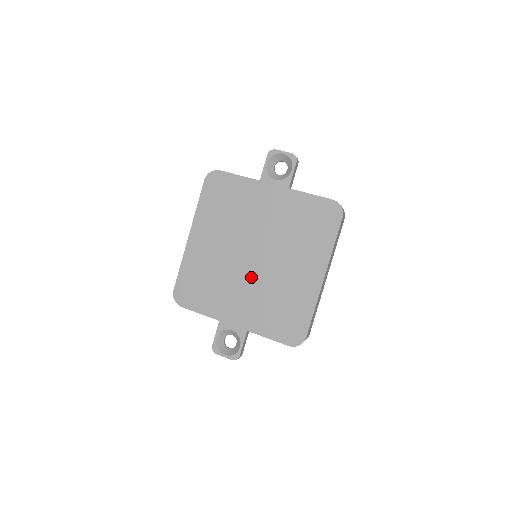
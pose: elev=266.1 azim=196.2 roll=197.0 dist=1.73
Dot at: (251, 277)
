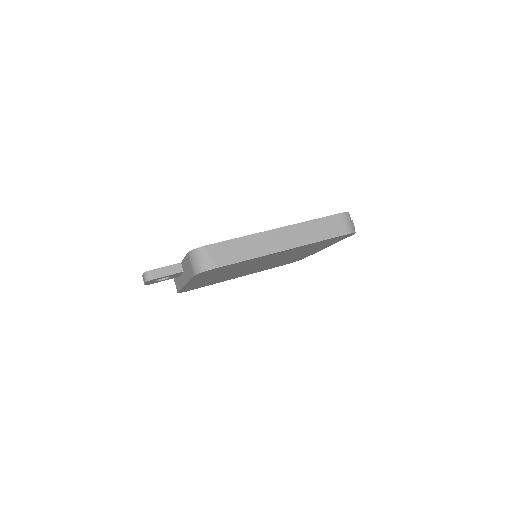
Dot at: occluded
